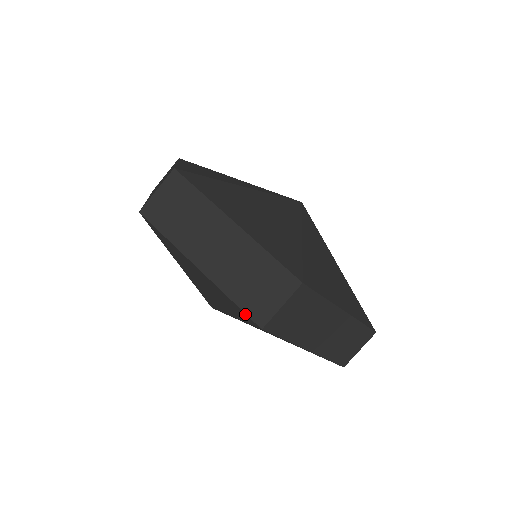
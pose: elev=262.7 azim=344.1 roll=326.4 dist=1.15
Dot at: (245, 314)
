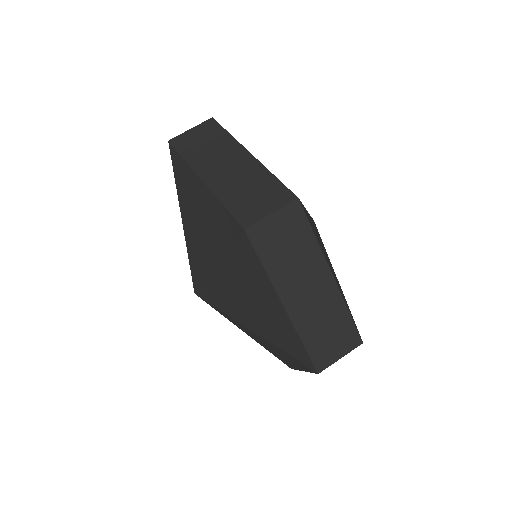
Dot at: (308, 358)
